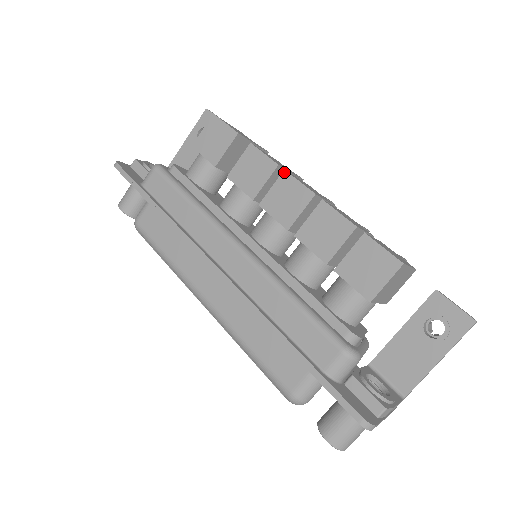
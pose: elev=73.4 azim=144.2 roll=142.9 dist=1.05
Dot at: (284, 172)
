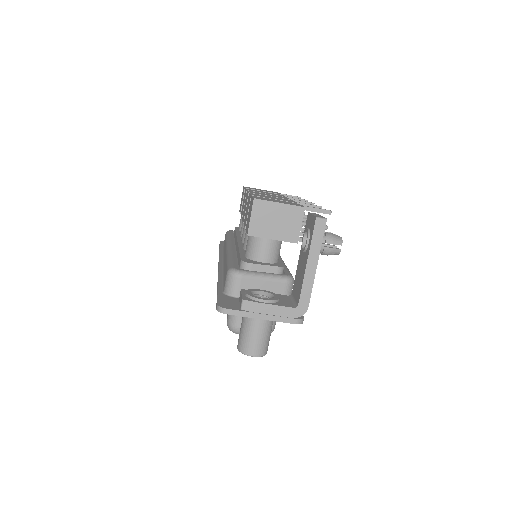
Dot at: occluded
